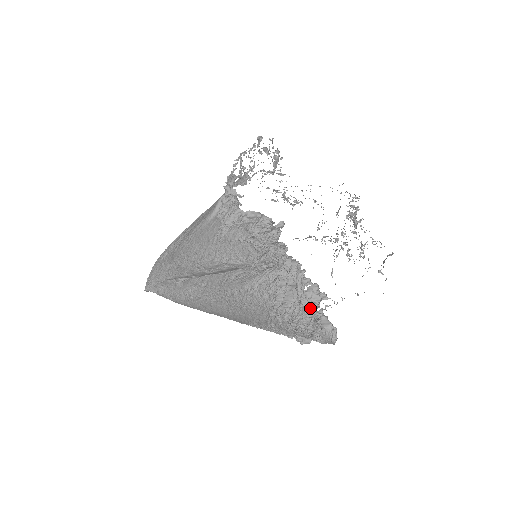
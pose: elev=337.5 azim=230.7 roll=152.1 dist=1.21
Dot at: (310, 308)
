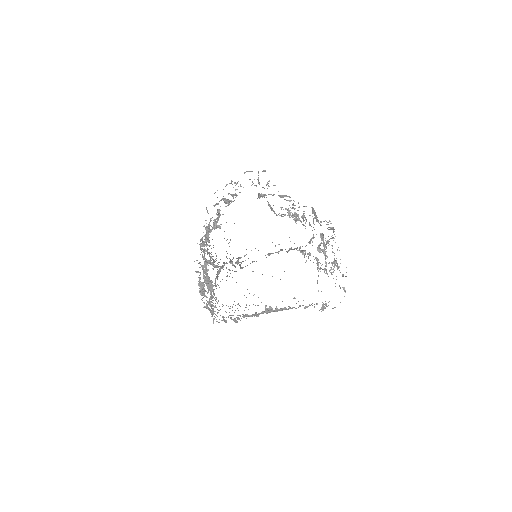
Dot at: (206, 297)
